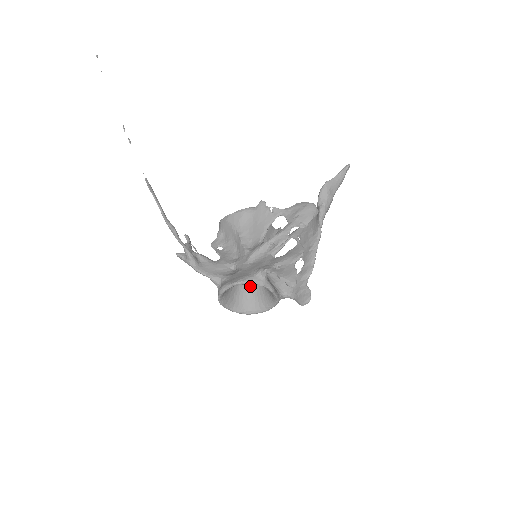
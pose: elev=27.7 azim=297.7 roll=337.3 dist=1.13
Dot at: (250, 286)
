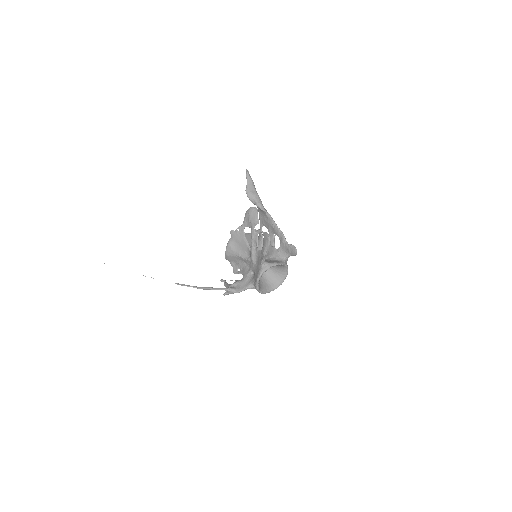
Dot at: (269, 271)
